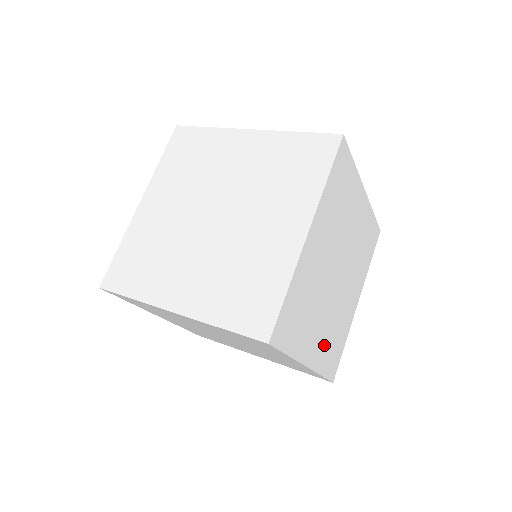
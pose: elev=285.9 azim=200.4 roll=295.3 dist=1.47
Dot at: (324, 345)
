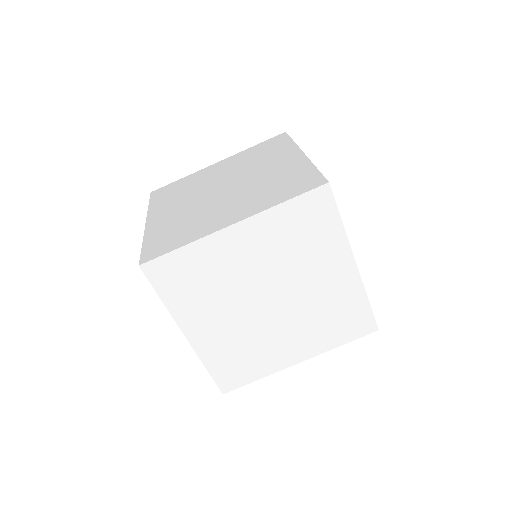
Dot at: (315, 336)
